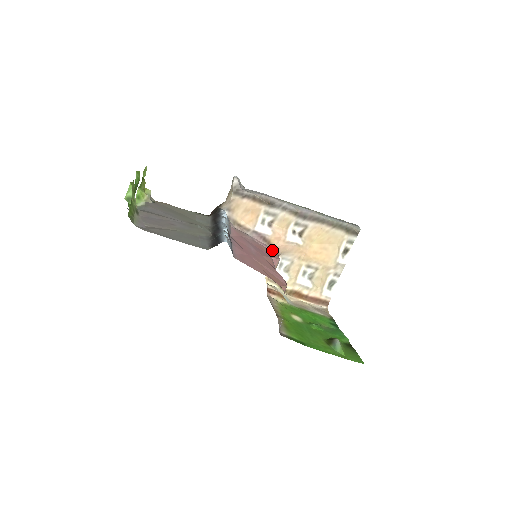
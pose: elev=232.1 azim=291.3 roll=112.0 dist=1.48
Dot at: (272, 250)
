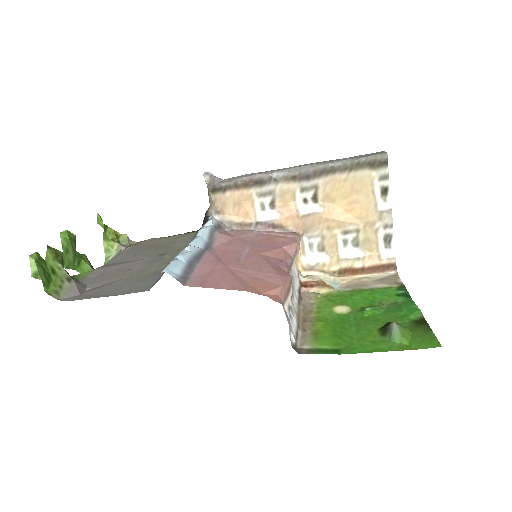
Dot at: (288, 235)
